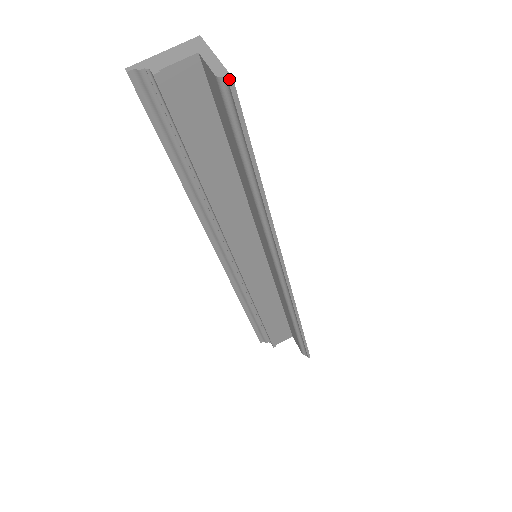
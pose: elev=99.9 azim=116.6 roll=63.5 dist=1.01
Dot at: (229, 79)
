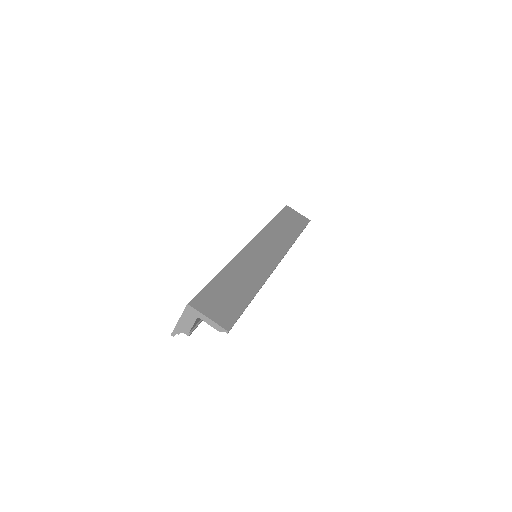
Dot at: occluded
